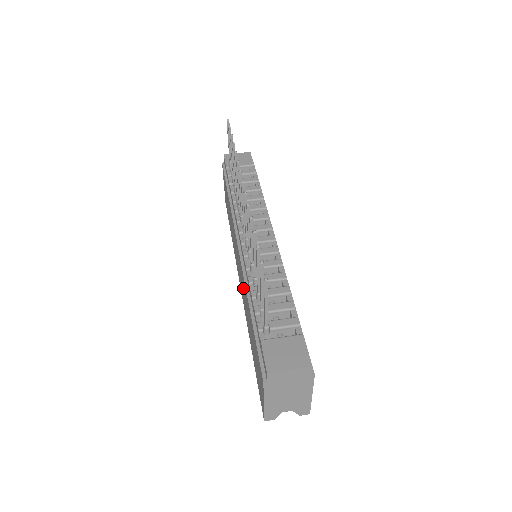
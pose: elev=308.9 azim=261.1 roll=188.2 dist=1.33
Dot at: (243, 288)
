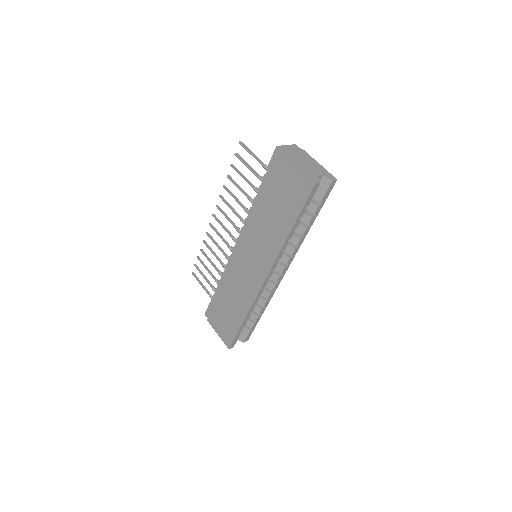
Dot at: (257, 241)
